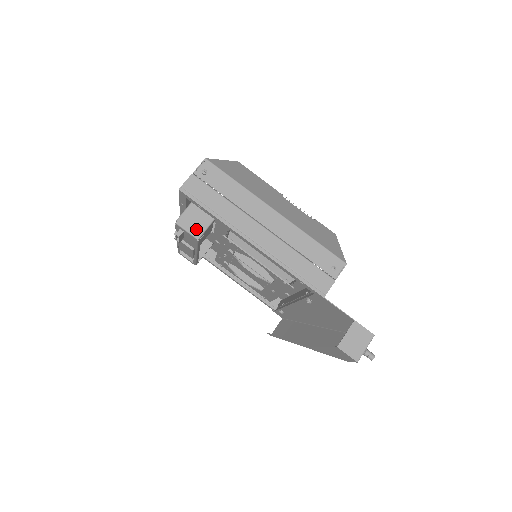
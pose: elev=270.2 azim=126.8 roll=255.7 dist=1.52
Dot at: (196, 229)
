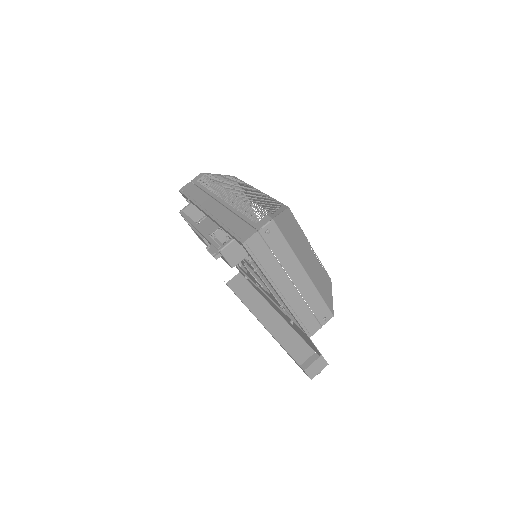
Dot at: (234, 260)
